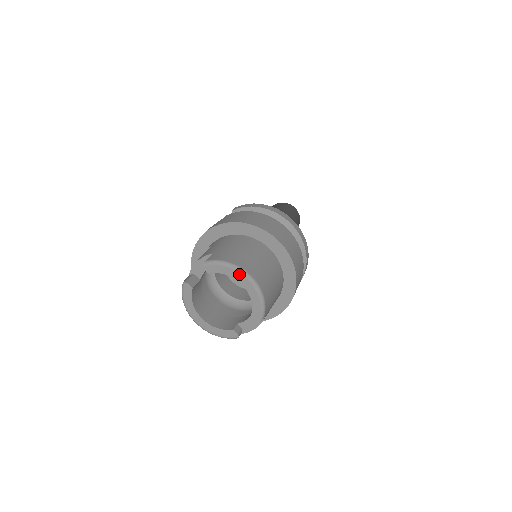
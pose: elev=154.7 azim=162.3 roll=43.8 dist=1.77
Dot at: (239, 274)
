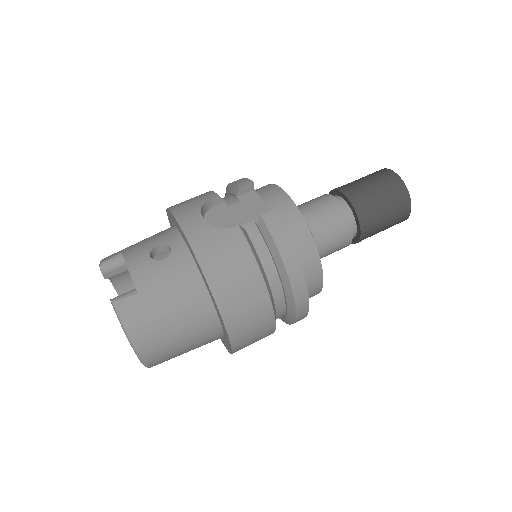
Dot at: (133, 348)
